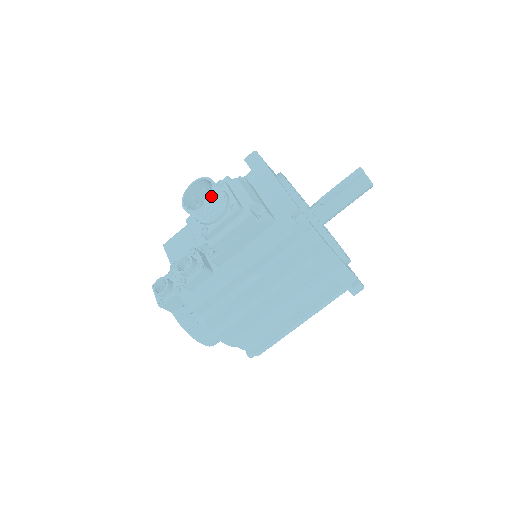
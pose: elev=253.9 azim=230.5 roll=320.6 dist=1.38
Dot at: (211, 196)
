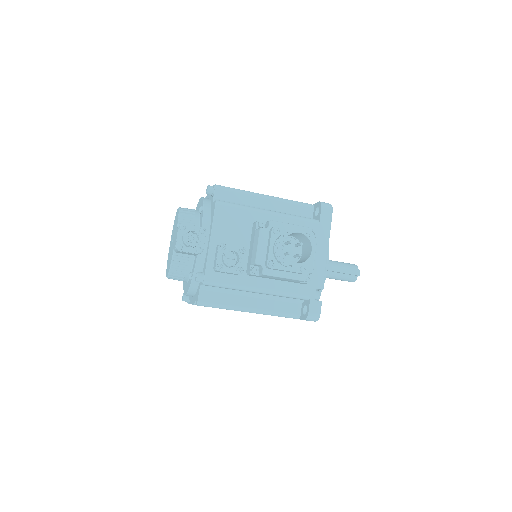
Dot at: (305, 262)
